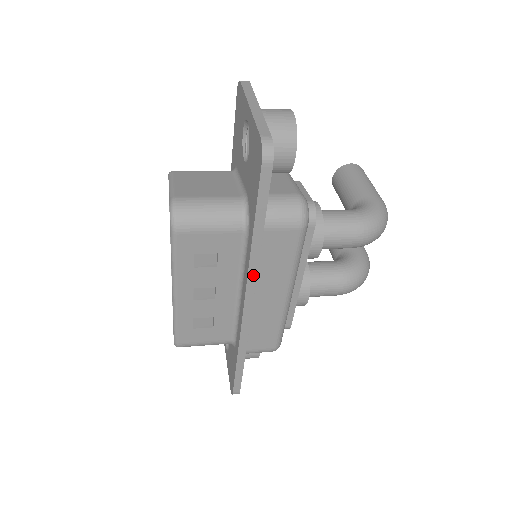
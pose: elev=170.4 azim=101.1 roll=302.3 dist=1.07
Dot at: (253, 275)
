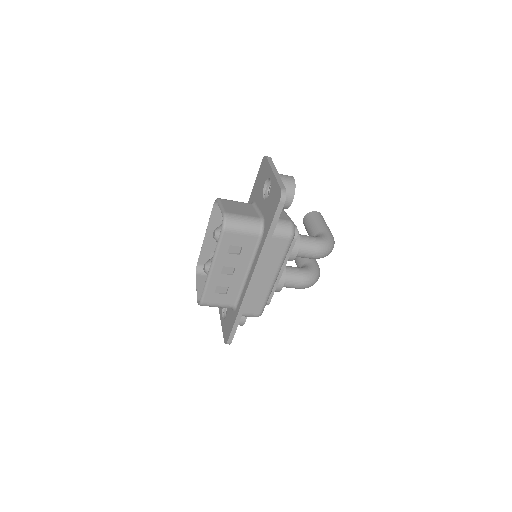
Dot at: (260, 261)
